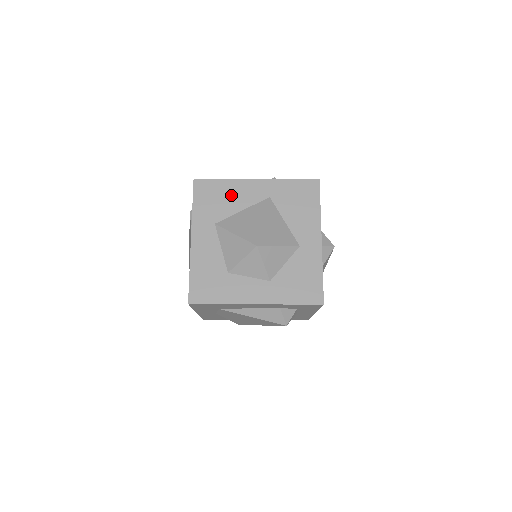
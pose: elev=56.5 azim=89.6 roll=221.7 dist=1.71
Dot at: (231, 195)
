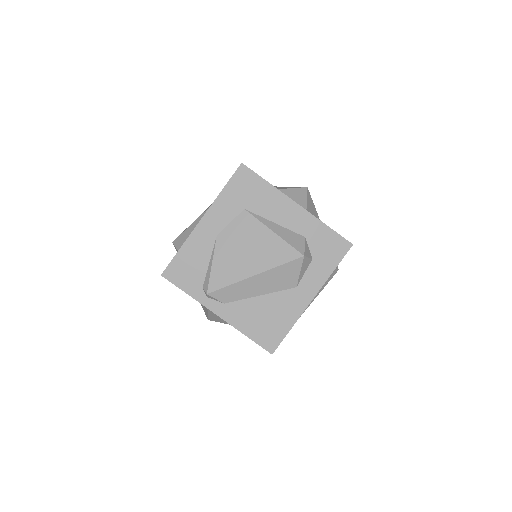
Dot at: occluded
